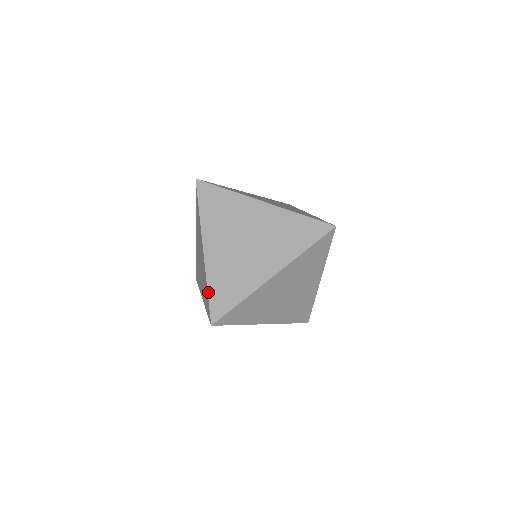
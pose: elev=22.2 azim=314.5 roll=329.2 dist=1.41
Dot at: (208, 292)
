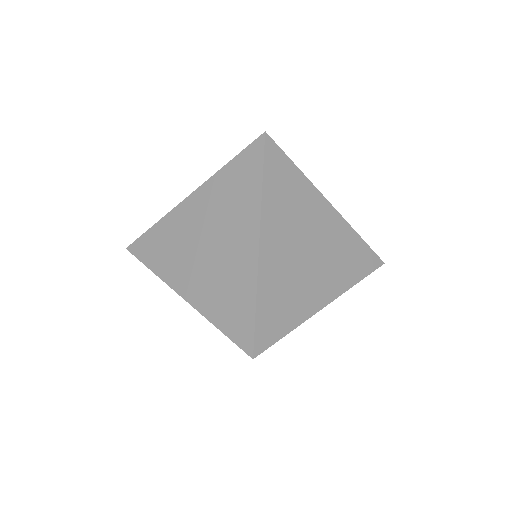
Dot at: occluded
